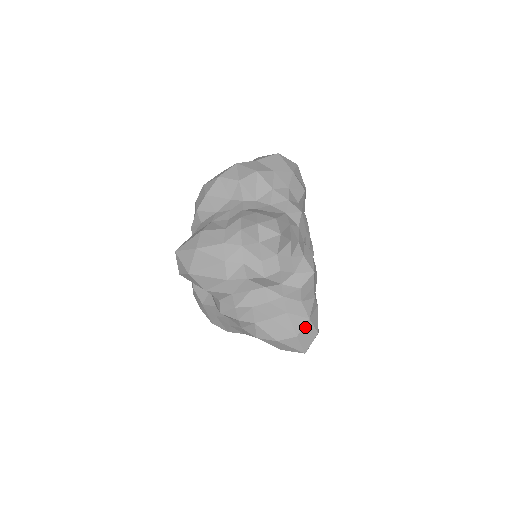
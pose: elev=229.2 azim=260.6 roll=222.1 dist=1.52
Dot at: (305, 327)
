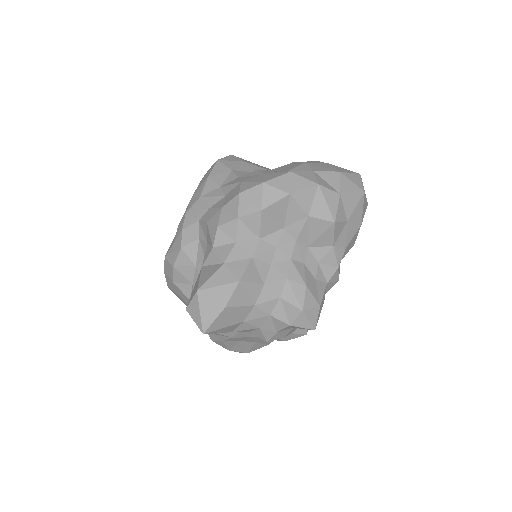
Dot at: (259, 348)
